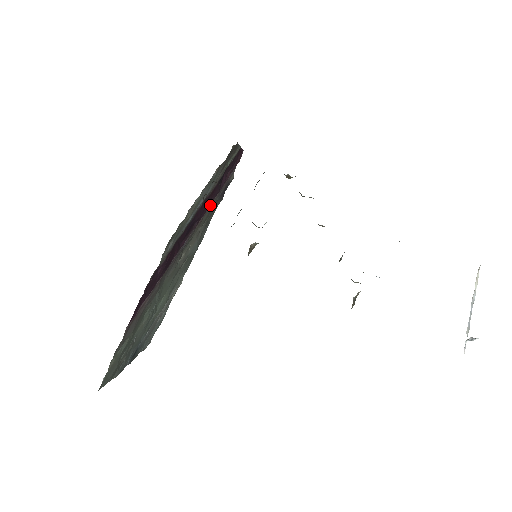
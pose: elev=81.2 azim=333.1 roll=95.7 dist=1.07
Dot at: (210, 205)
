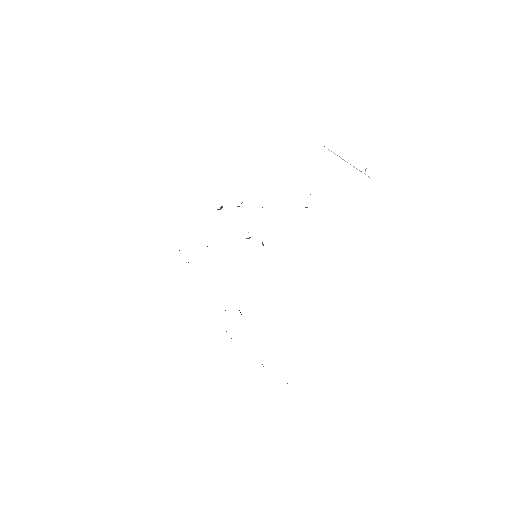
Dot at: occluded
